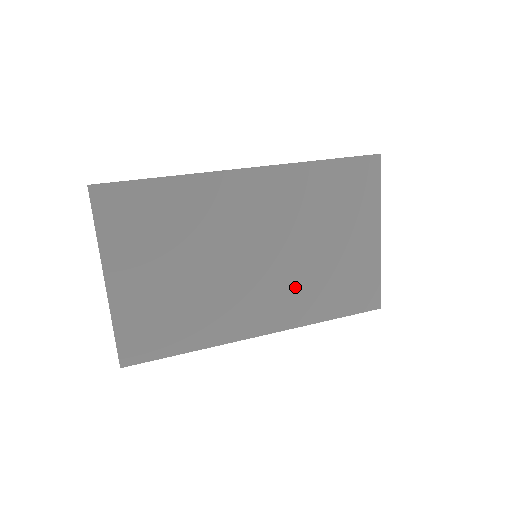
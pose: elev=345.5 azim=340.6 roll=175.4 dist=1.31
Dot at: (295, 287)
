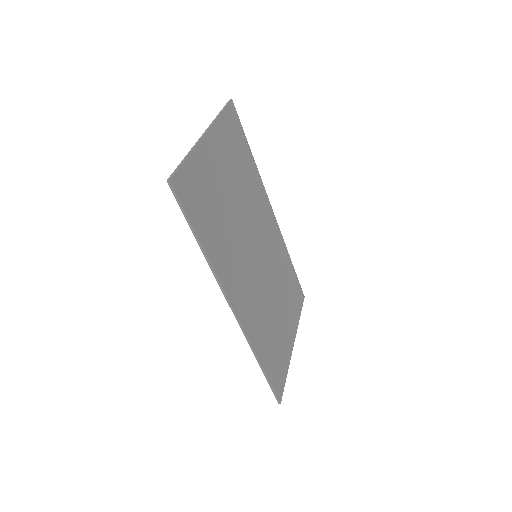
Dot at: (260, 308)
